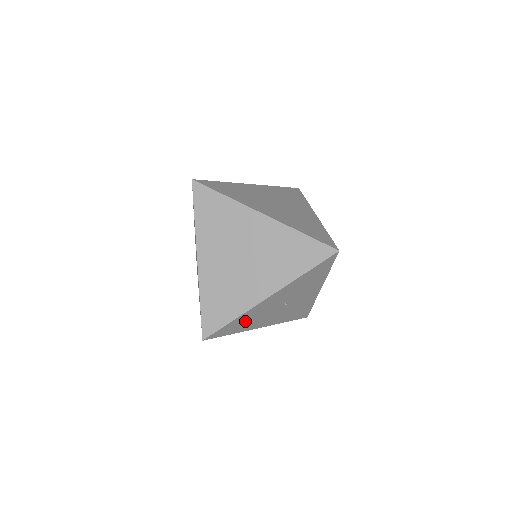
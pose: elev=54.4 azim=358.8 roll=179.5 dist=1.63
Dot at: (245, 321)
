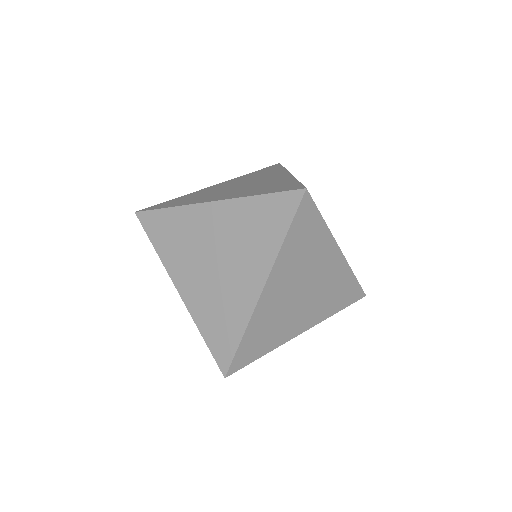
Dot at: occluded
